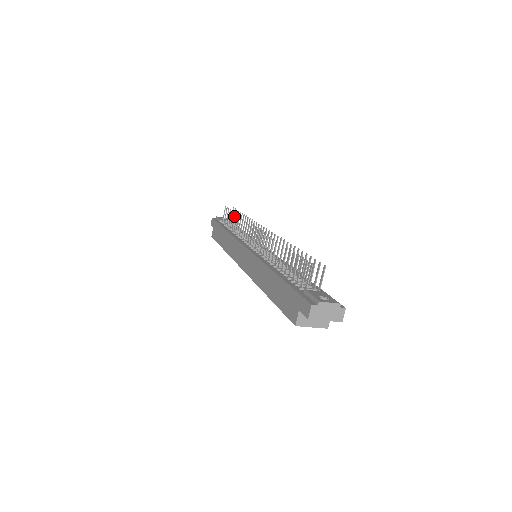
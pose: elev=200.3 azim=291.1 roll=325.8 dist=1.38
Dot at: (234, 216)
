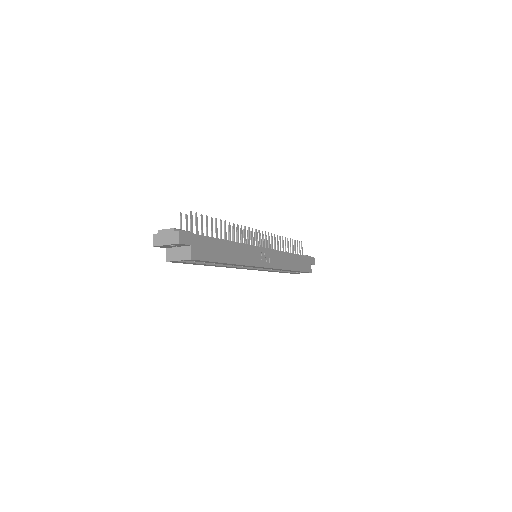
Dot at: occluded
